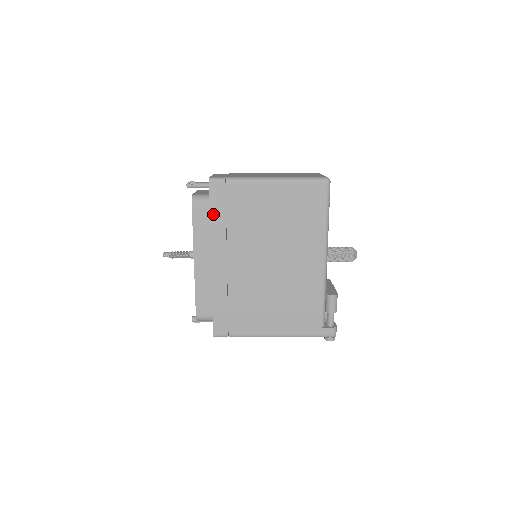
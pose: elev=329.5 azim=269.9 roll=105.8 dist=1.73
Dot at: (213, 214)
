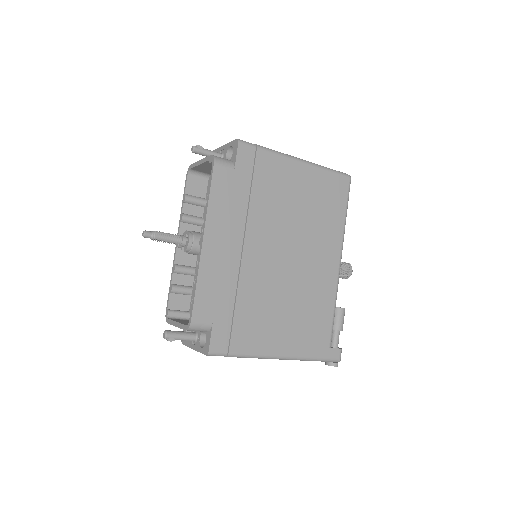
Dot at: (236, 183)
